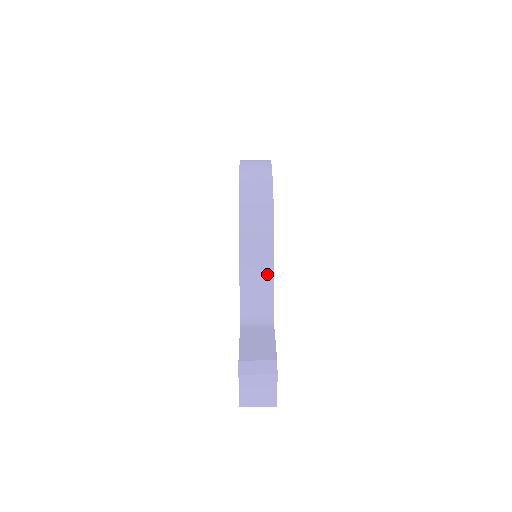
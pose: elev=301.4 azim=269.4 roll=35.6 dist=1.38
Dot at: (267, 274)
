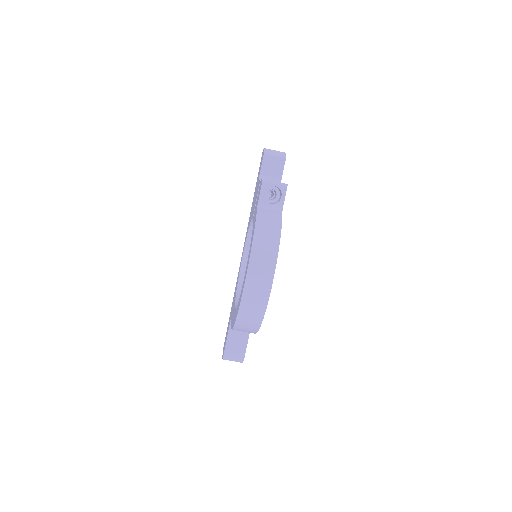
Dot at: occluded
